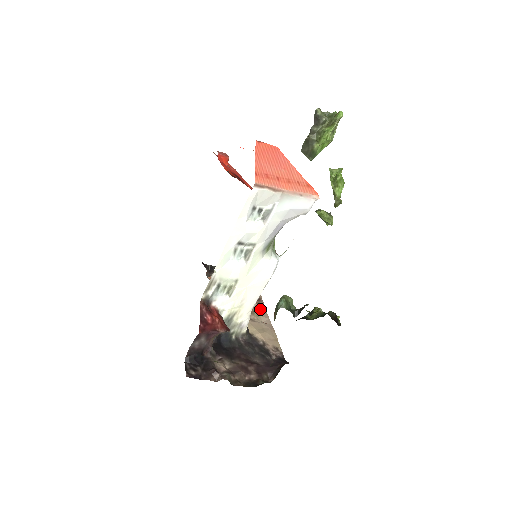
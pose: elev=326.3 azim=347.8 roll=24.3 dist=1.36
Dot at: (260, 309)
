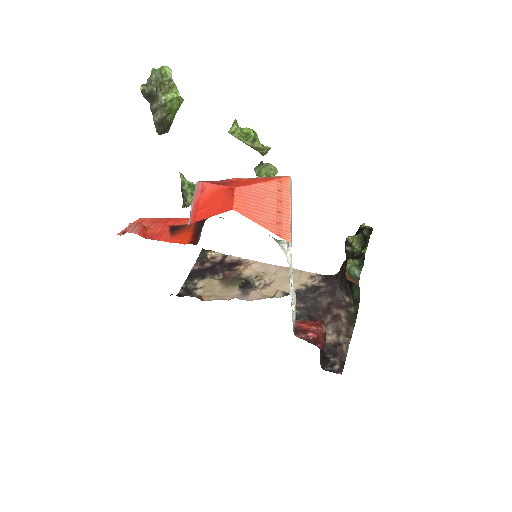
Dot at: (255, 267)
